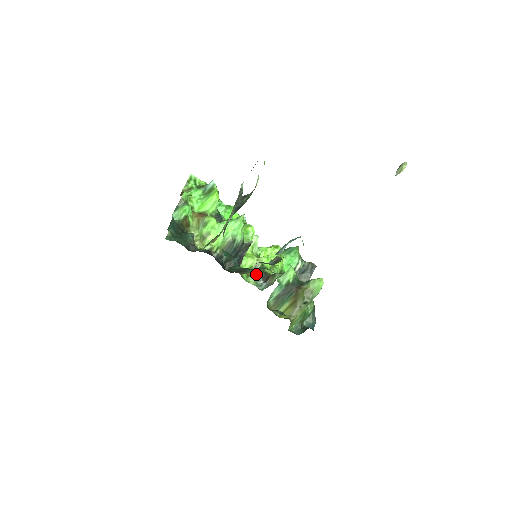
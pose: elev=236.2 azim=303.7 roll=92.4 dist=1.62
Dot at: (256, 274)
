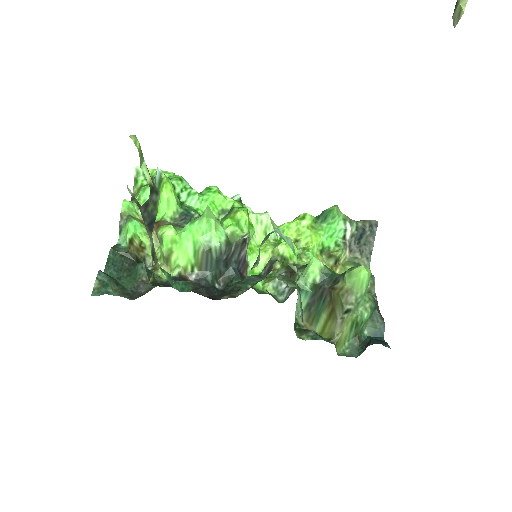
Dot at: occluded
